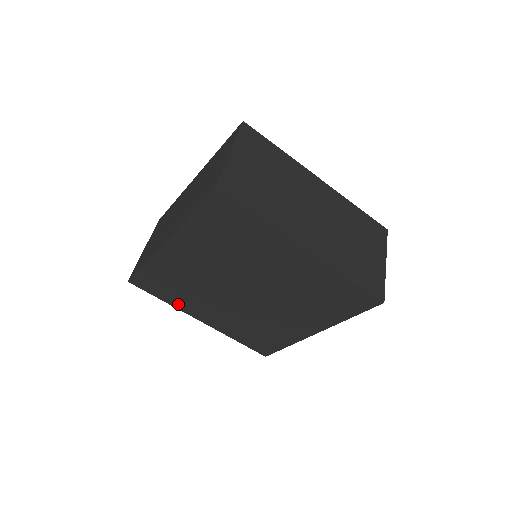
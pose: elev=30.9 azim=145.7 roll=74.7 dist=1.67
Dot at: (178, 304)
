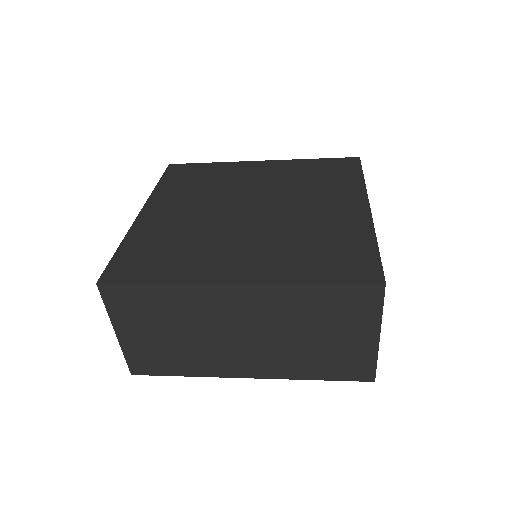
Dot at: occluded
